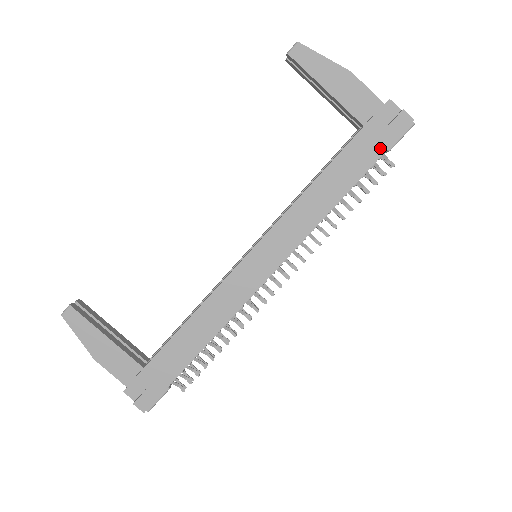
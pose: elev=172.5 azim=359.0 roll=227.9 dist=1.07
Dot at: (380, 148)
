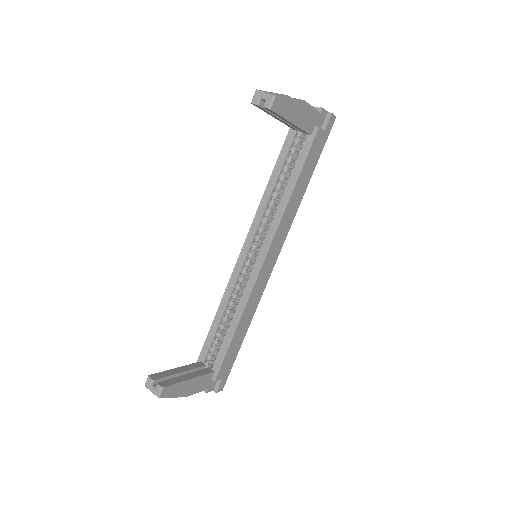
Dot at: (322, 147)
